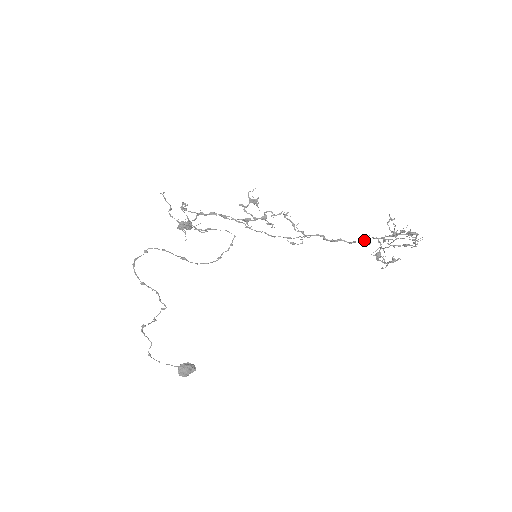
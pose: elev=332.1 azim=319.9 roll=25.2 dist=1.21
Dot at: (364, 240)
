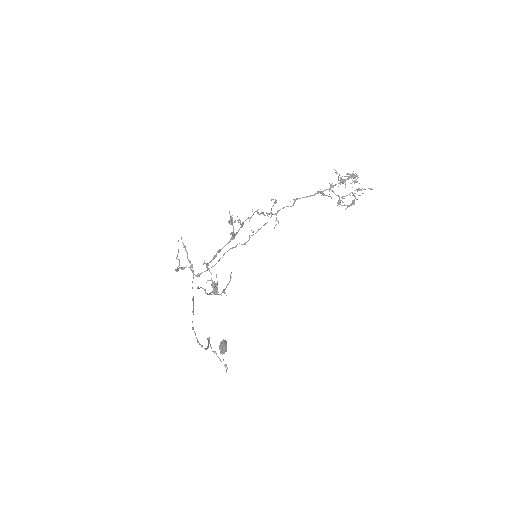
Dot at: occluded
